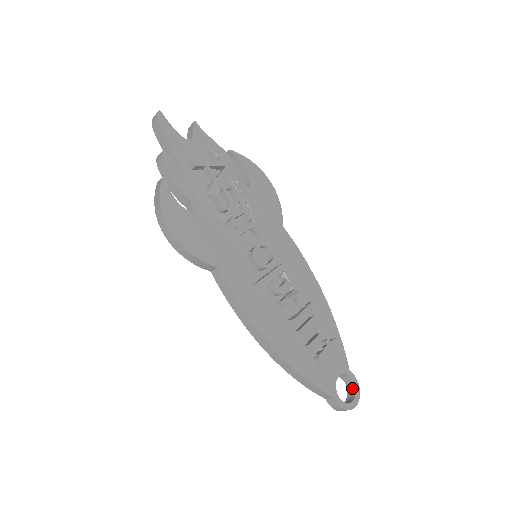
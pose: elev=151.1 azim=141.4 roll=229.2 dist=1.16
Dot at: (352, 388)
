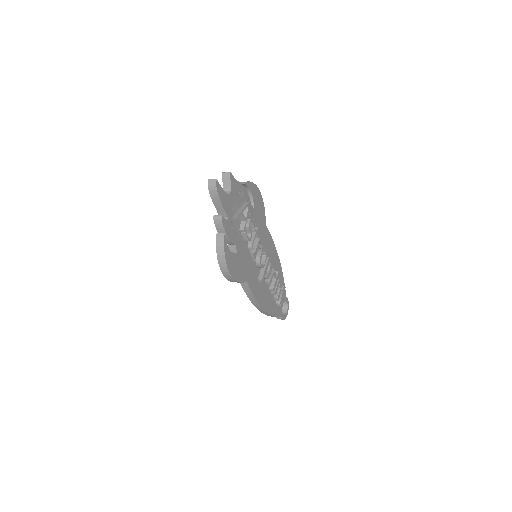
Dot at: (285, 304)
